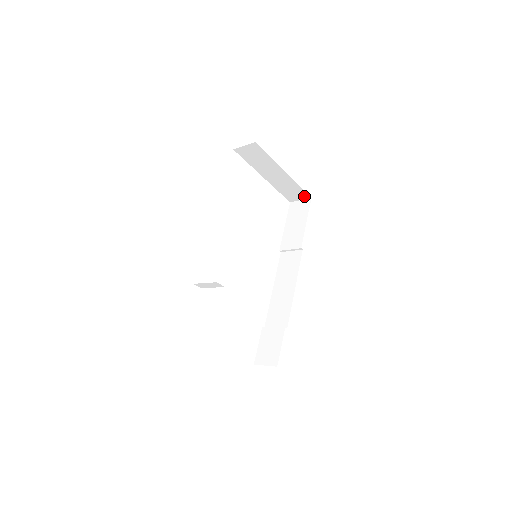
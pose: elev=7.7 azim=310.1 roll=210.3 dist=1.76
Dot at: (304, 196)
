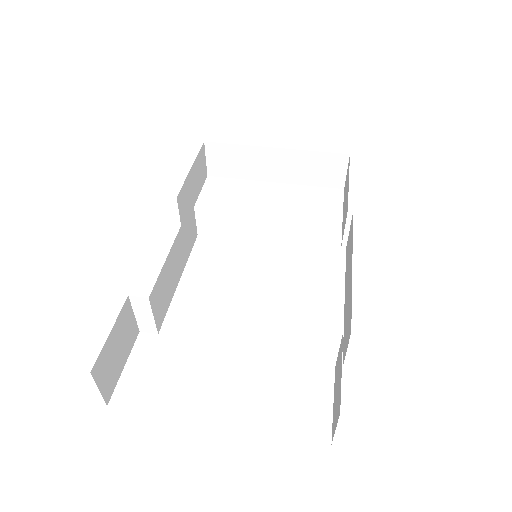
Dot at: (340, 161)
